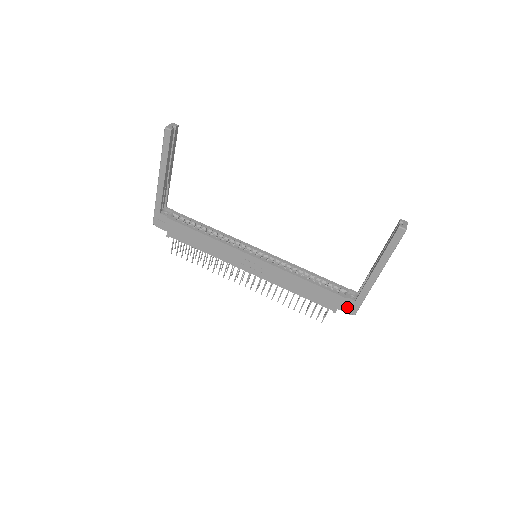
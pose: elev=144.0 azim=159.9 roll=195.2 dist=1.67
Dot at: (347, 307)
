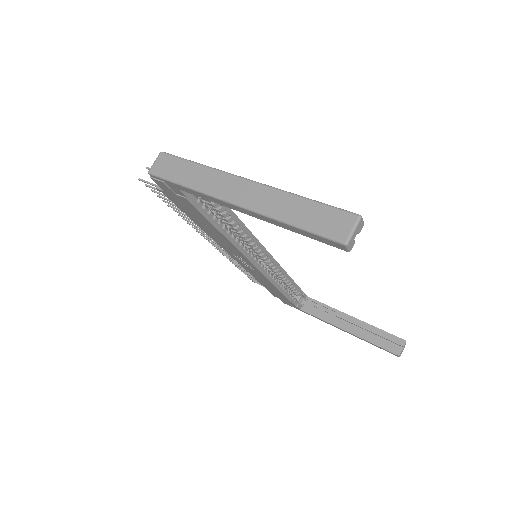
Dot at: (288, 304)
